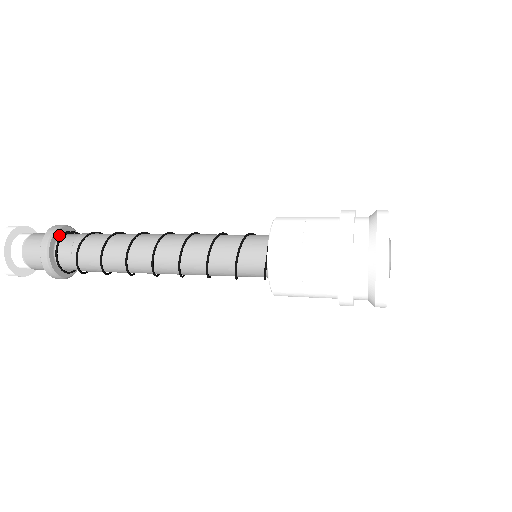
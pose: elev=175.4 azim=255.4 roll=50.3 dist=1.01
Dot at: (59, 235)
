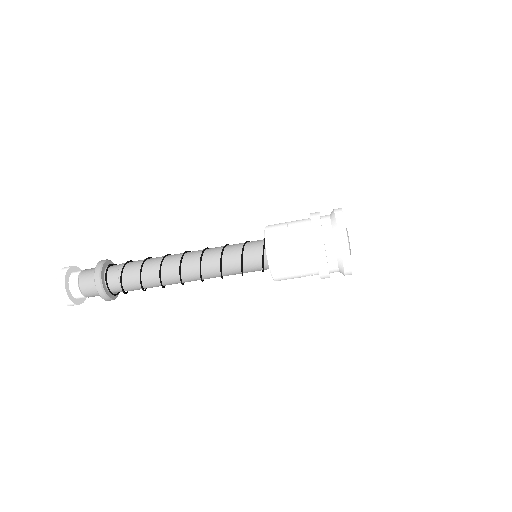
Dot at: (110, 264)
